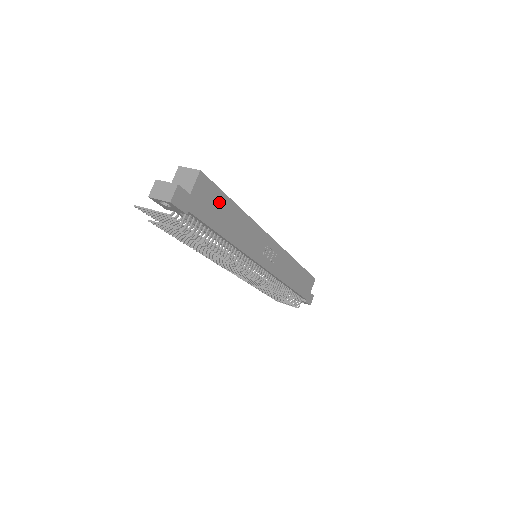
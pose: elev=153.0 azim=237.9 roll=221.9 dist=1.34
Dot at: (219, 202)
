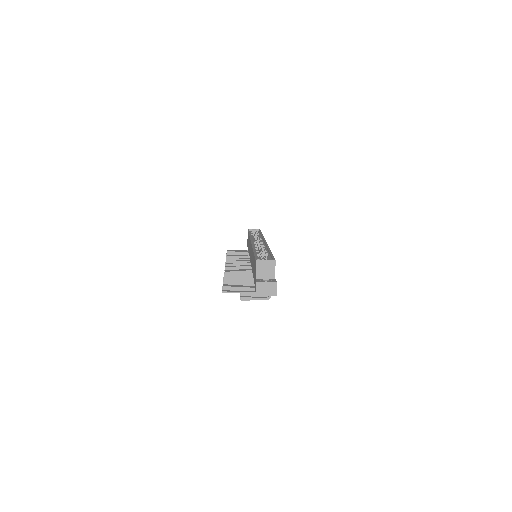
Dot at: occluded
